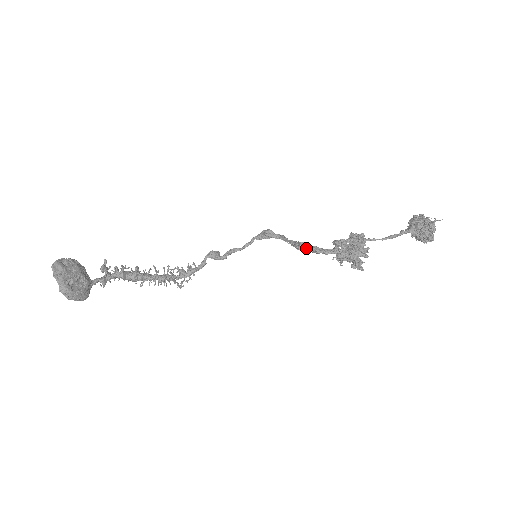
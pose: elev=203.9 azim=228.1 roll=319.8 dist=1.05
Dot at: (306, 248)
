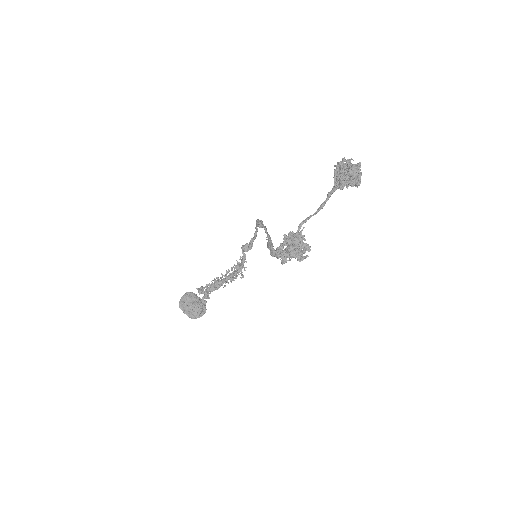
Dot at: occluded
